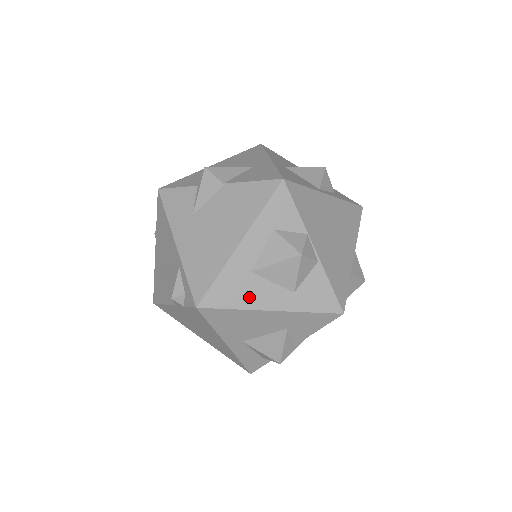
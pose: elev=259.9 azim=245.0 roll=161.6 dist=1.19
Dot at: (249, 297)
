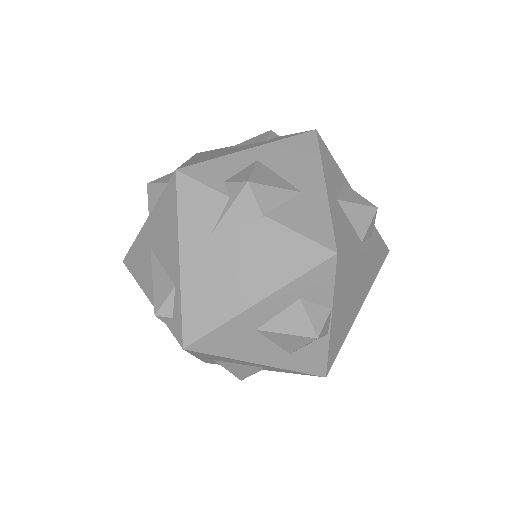
Dot at: (243, 350)
